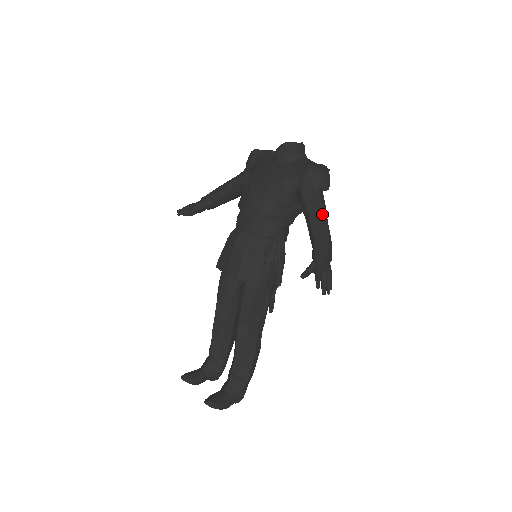
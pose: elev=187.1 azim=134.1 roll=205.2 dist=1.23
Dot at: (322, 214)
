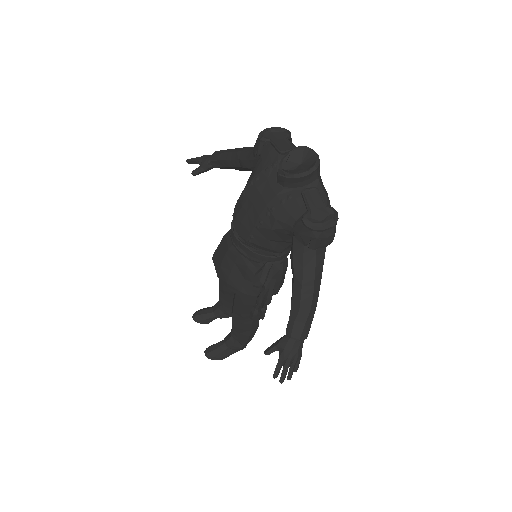
Dot at: (310, 282)
